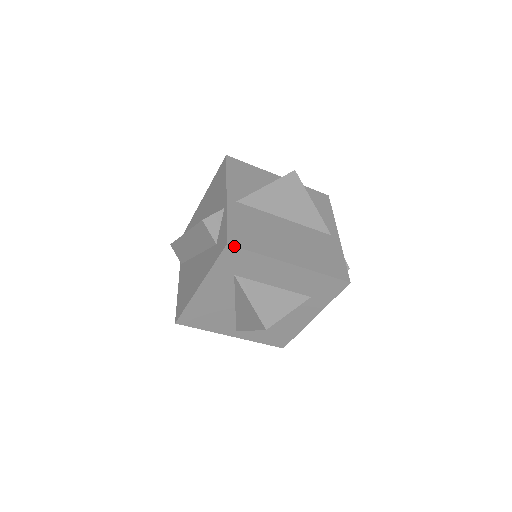
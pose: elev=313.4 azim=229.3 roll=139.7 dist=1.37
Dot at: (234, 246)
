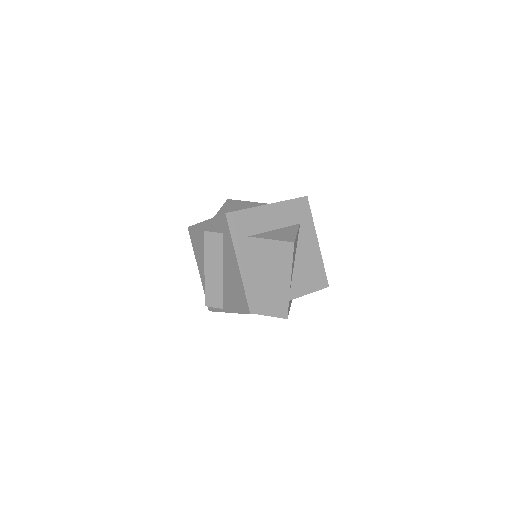
Dot at: (230, 212)
